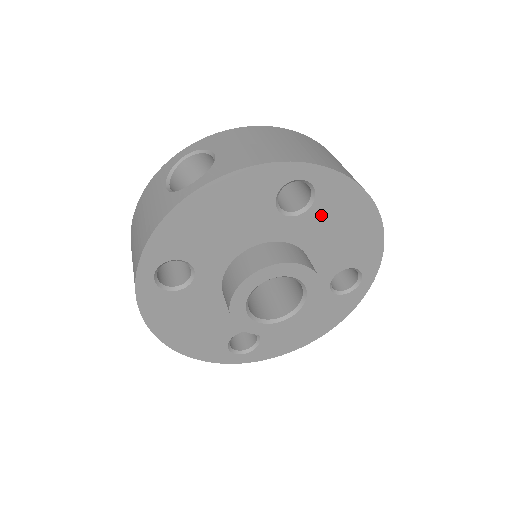
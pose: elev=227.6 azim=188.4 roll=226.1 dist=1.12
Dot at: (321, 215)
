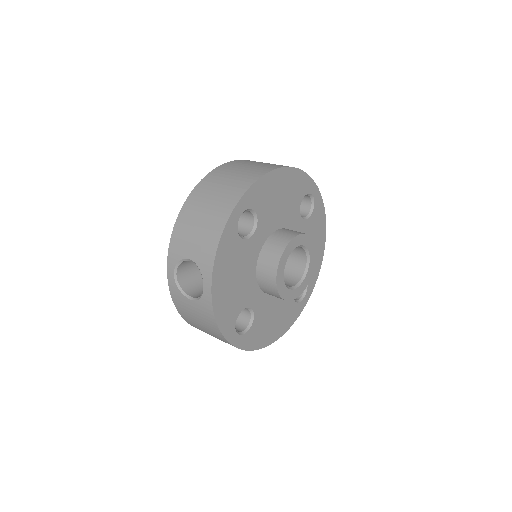
Dot at: (265, 210)
